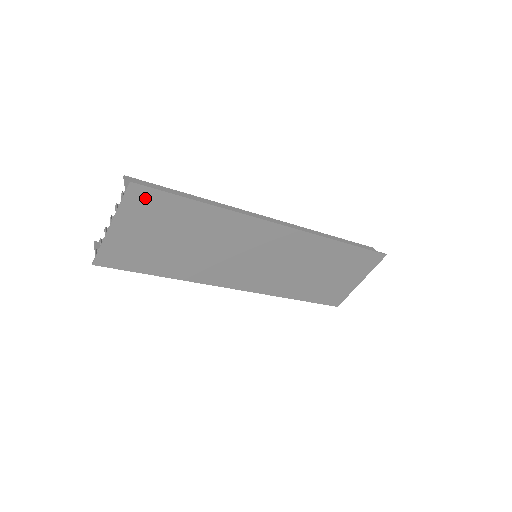
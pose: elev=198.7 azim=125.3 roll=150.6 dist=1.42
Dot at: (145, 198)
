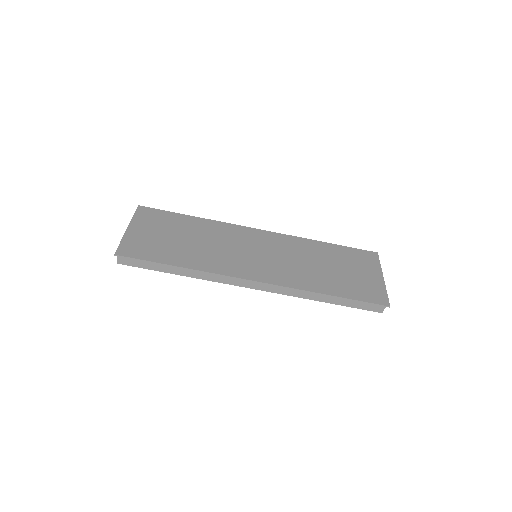
Dot at: (150, 213)
